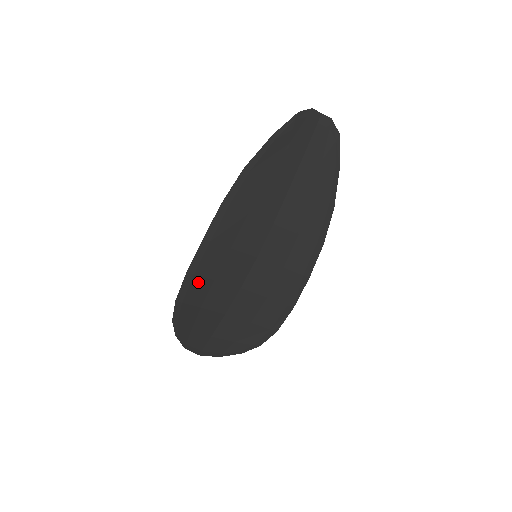
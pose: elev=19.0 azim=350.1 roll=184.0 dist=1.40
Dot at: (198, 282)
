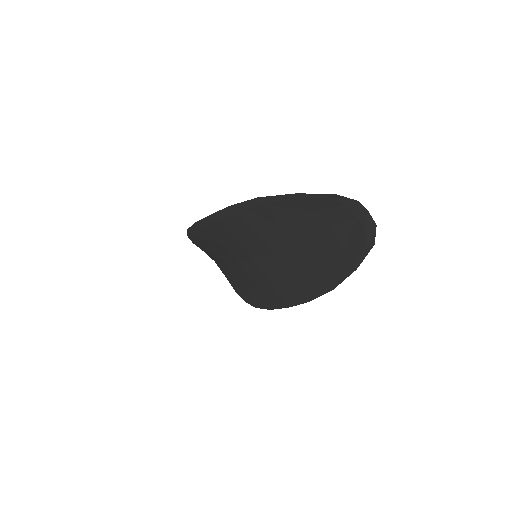
Dot at: (204, 234)
